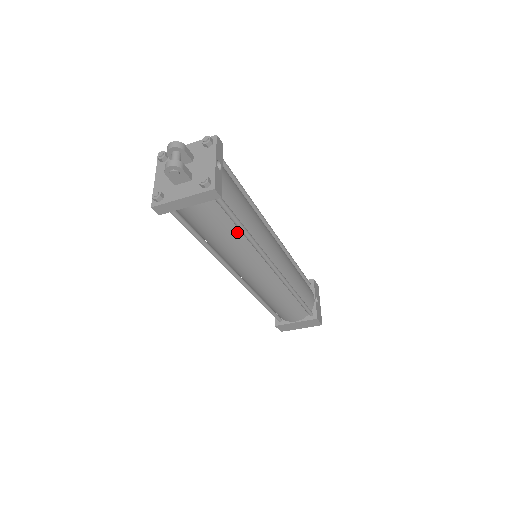
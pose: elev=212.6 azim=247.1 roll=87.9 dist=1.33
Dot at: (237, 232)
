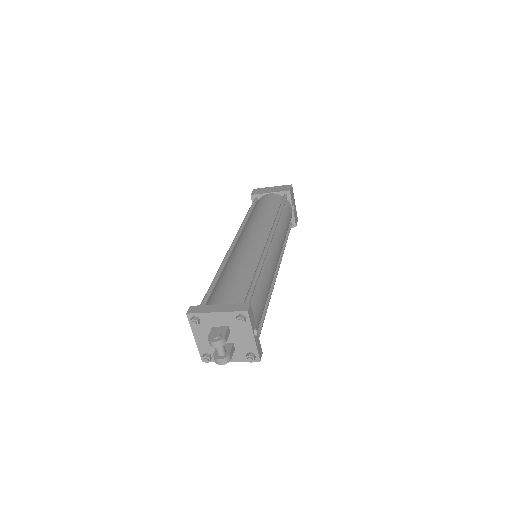
Dot at: occluded
